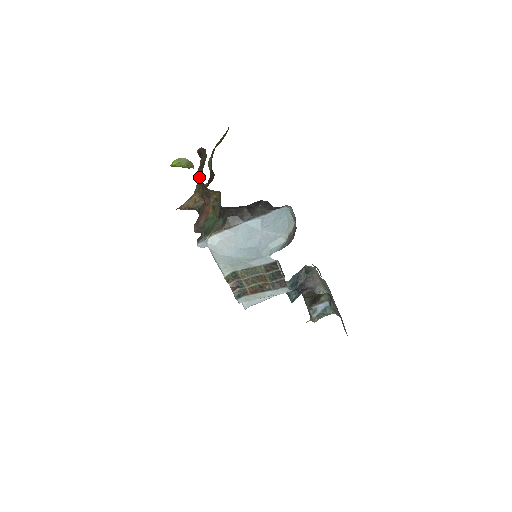
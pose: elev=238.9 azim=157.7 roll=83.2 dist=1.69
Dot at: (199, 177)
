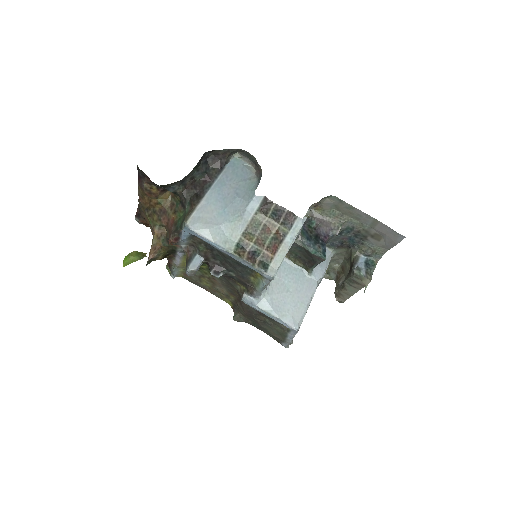
Dot at: (144, 201)
